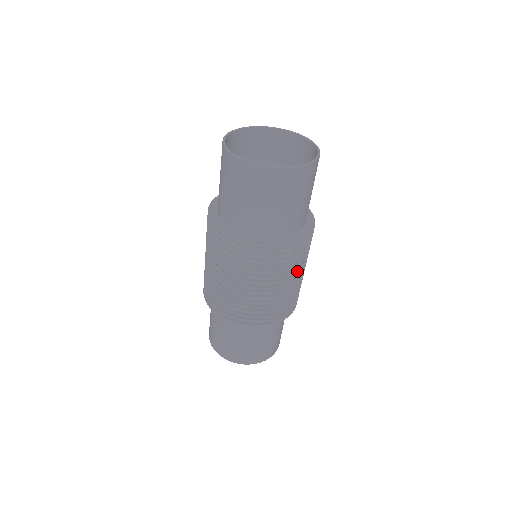
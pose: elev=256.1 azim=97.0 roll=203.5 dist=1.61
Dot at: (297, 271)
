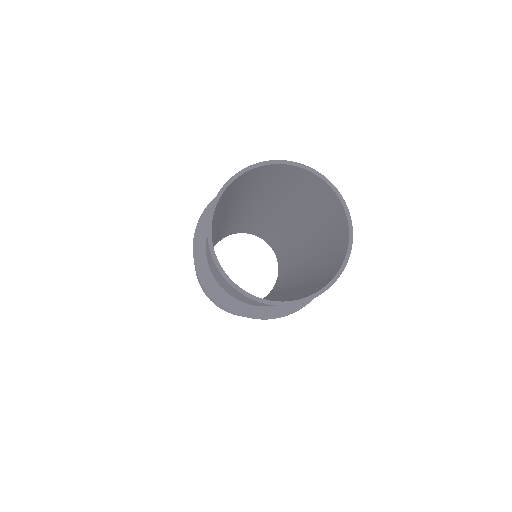
Dot at: occluded
